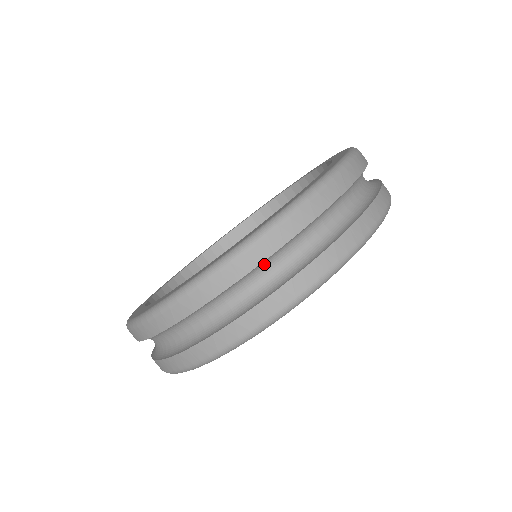
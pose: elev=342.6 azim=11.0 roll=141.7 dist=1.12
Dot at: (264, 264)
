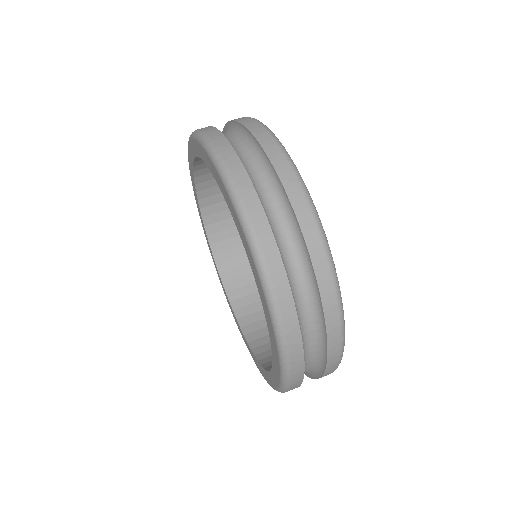
Dot at: (300, 326)
